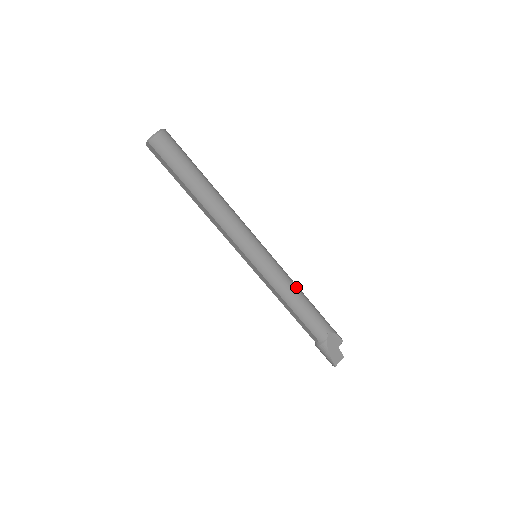
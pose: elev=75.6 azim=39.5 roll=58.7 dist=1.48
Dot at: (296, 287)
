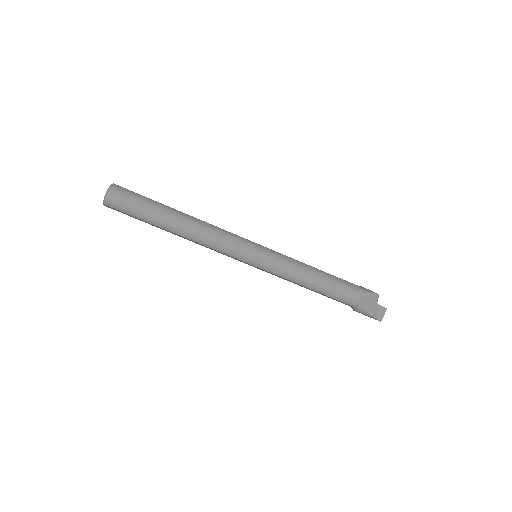
Dot at: (307, 268)
